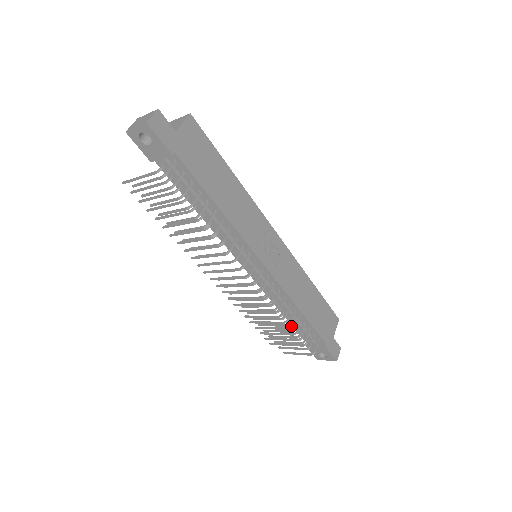
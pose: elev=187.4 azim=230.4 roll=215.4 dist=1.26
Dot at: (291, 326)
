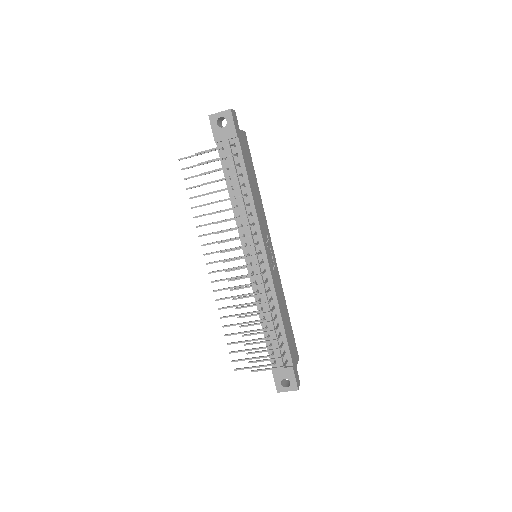
Dot at: (267, 336)
